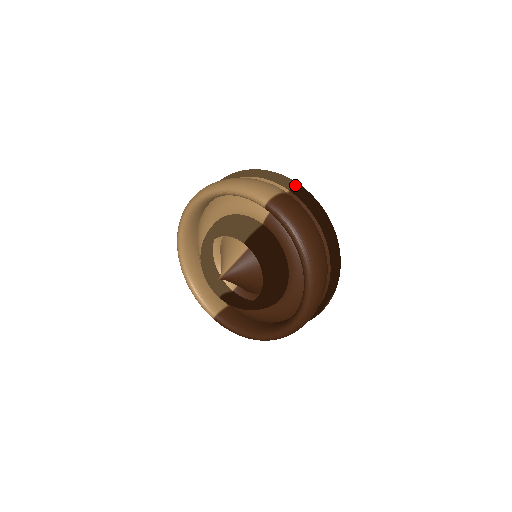
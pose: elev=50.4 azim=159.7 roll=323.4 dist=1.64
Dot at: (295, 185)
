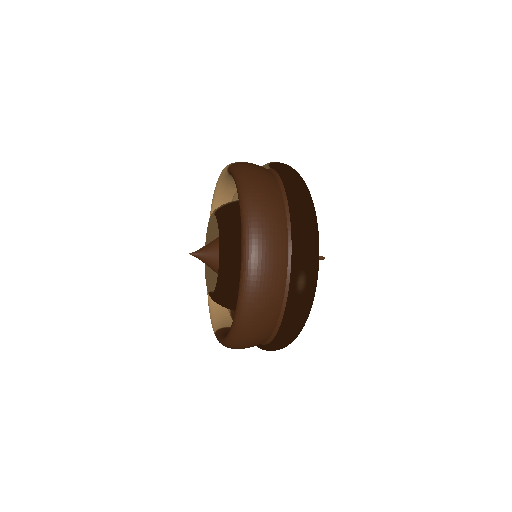
Dot at: (276, 162)
